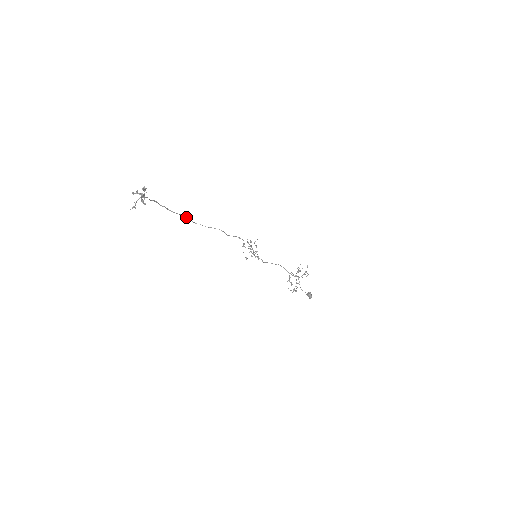
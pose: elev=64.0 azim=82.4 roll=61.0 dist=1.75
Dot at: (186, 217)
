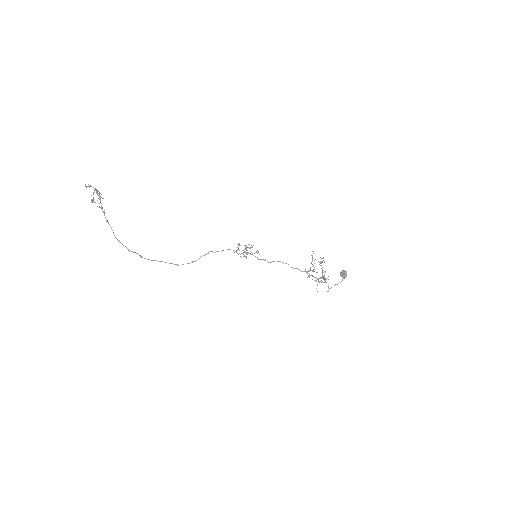
Dot at: (165, 262)
